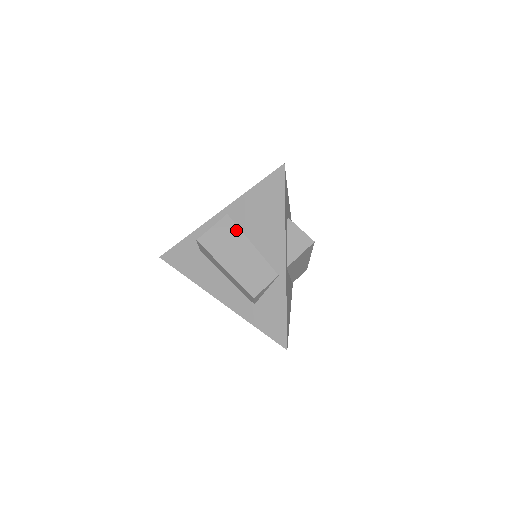
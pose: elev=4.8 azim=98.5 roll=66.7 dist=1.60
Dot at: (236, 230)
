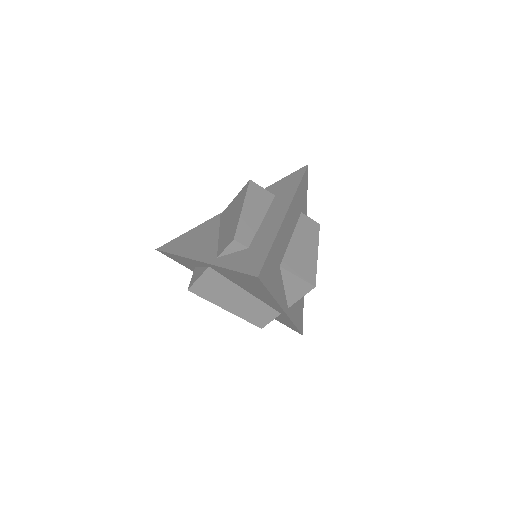
Dot at: (225, 281)
